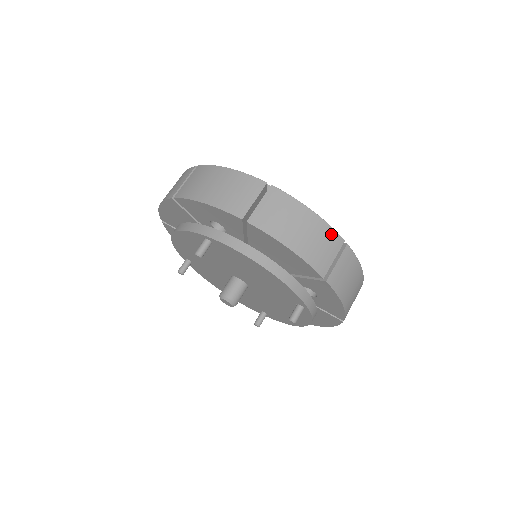
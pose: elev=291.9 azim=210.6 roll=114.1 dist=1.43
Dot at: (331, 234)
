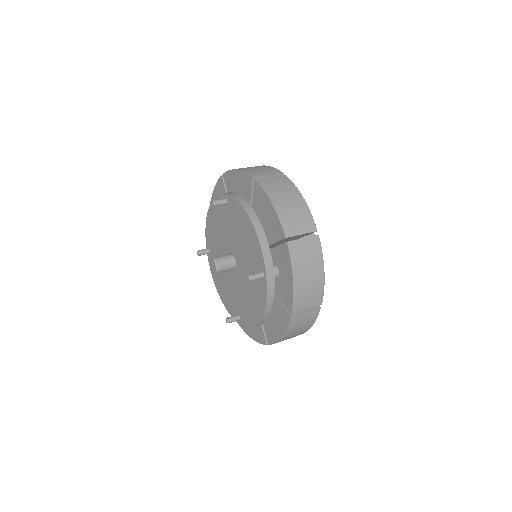
Dot at: (309, 218)
